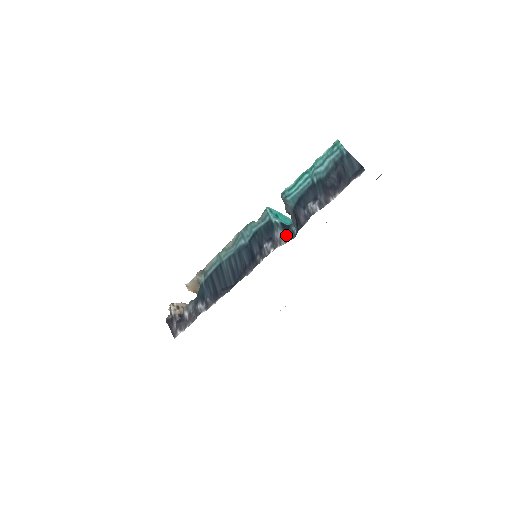
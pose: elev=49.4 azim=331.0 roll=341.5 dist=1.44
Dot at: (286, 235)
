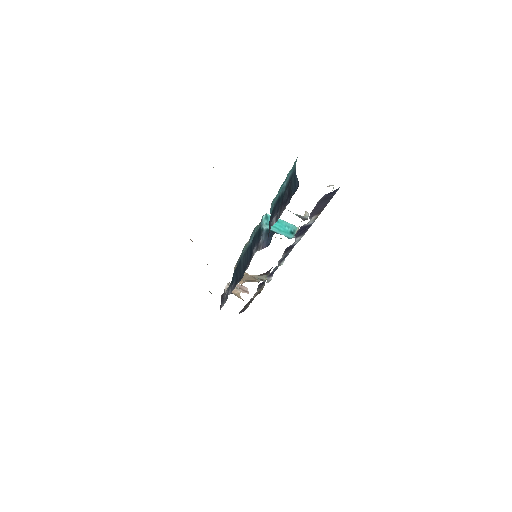
Dot at: (265, 242)
